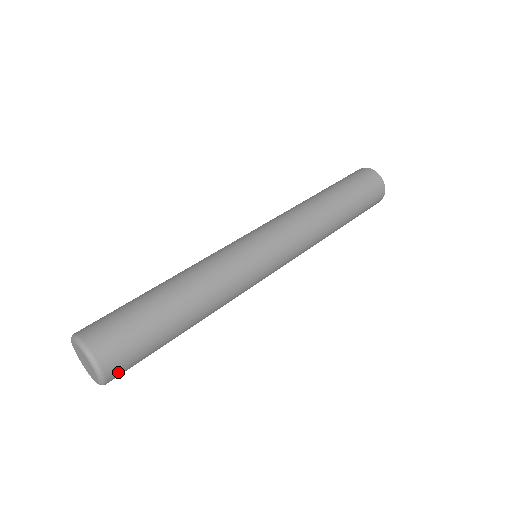
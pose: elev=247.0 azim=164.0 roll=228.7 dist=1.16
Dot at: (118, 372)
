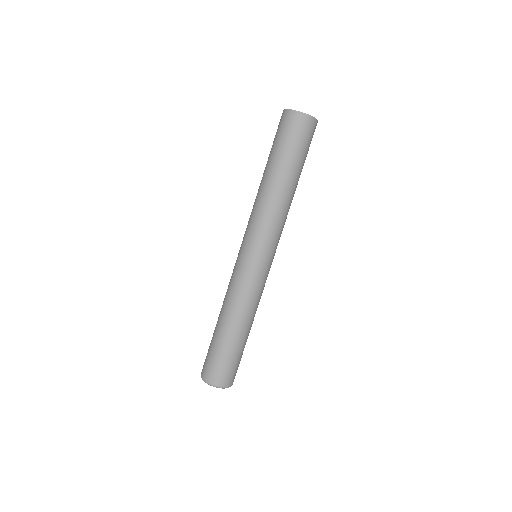
Dot at: (233, 379)
